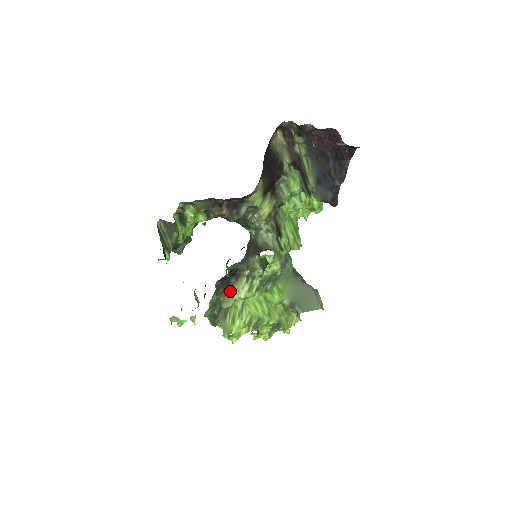
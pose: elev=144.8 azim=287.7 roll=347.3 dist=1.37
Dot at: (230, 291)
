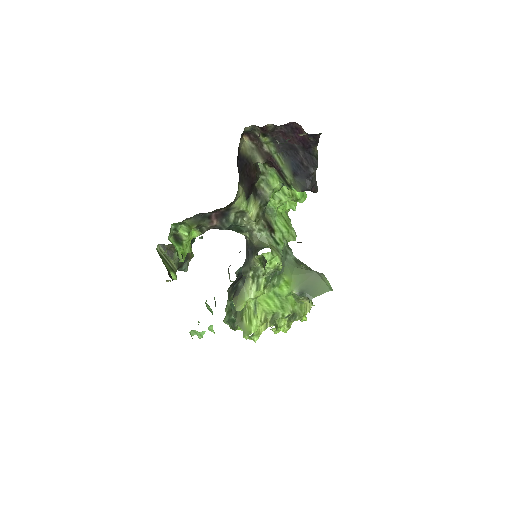
Dot at: (240, 294)
